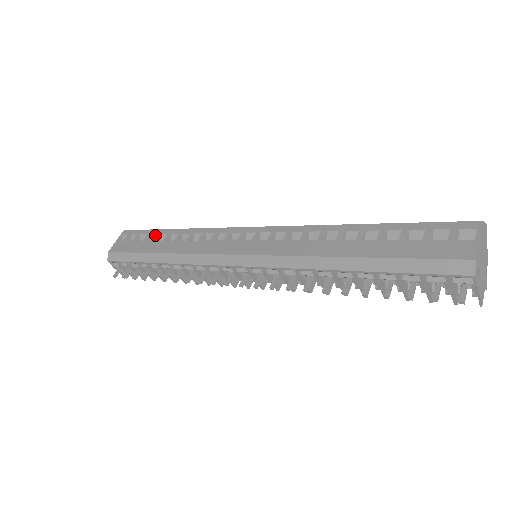
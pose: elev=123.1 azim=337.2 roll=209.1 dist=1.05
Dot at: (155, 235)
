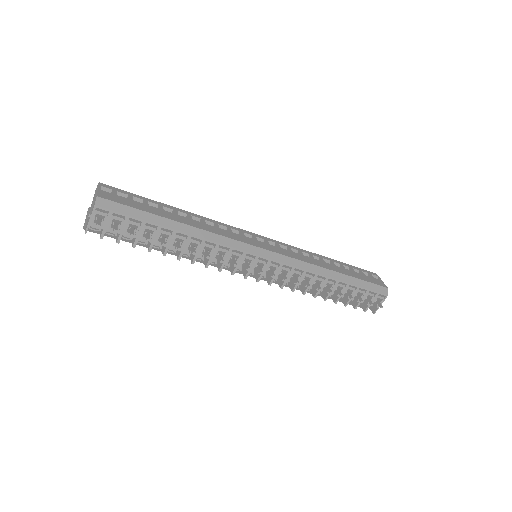
Dot at: (156, 204)
